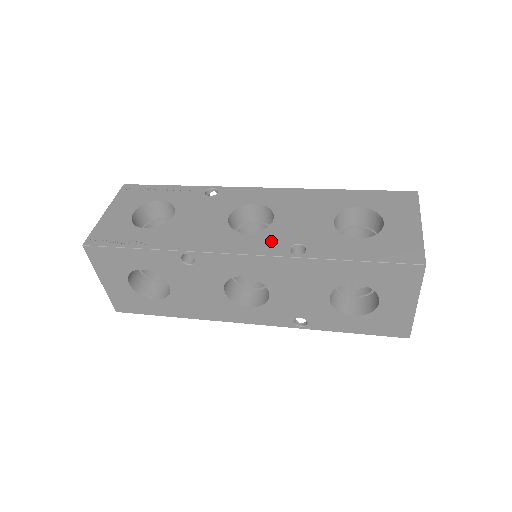
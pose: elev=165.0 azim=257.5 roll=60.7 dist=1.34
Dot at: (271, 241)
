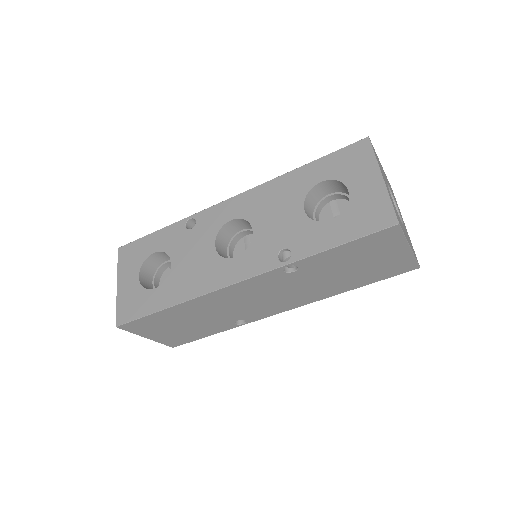
Dot at: occluded
